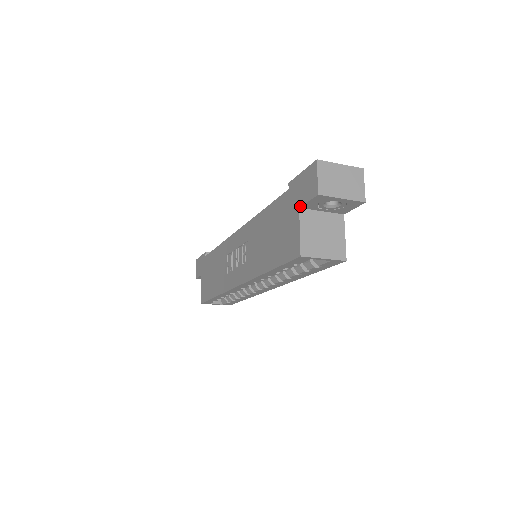
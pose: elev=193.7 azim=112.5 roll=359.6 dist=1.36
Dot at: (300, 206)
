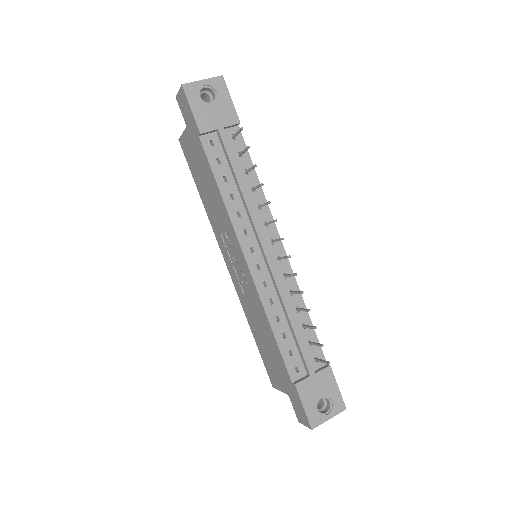
Dot at: (289, 397)
